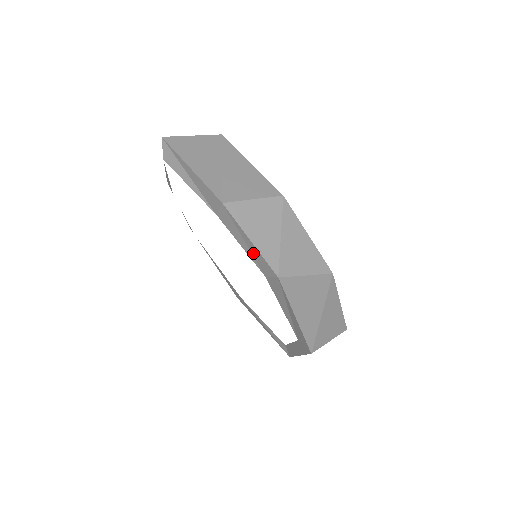
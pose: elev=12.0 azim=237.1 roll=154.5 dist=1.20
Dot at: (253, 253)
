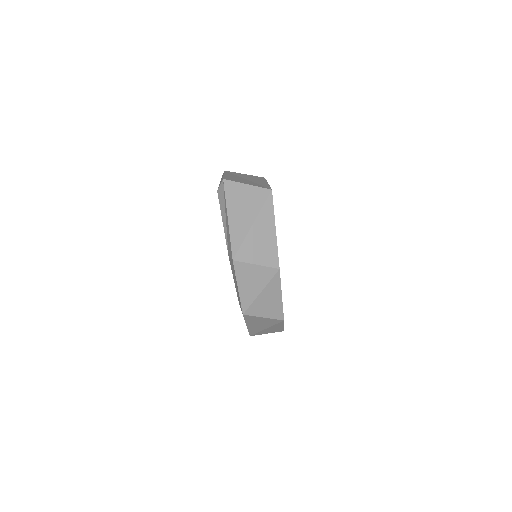
Dot at: (237, 291)
